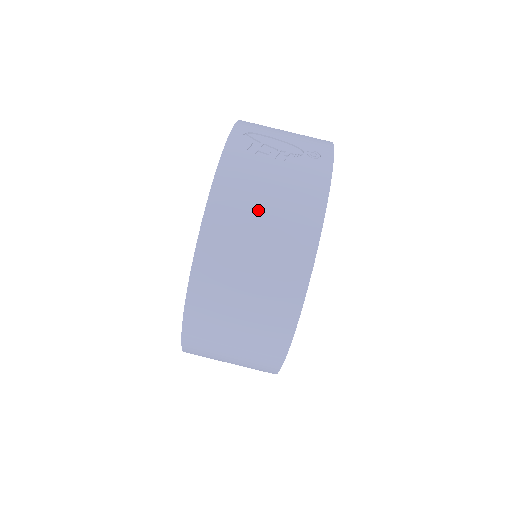
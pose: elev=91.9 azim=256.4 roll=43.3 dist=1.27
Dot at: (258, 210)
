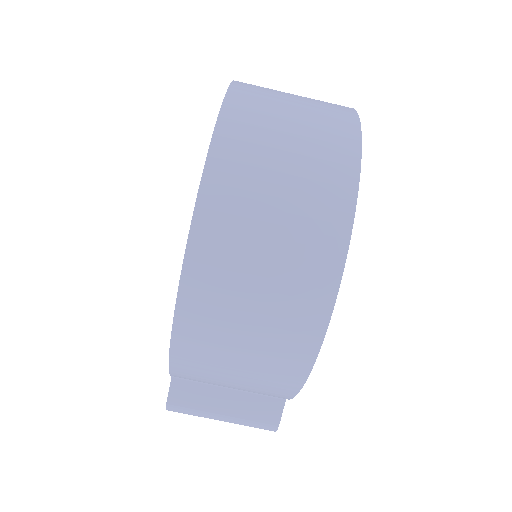
Dot at: (284, 114)
